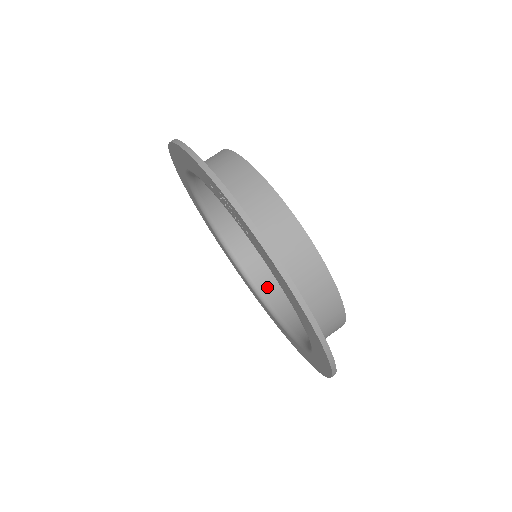
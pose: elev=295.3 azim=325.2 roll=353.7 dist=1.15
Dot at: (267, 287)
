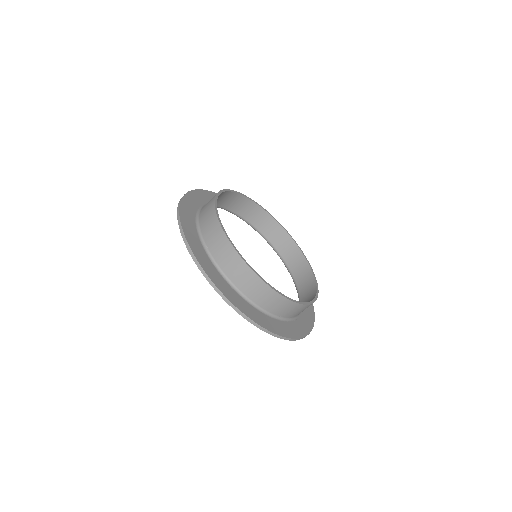
Dot at: occluded
